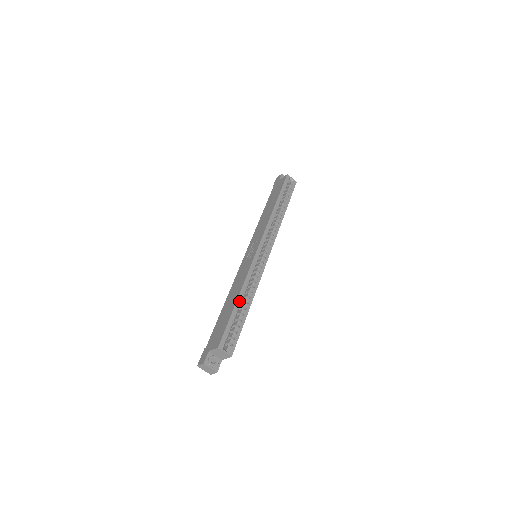
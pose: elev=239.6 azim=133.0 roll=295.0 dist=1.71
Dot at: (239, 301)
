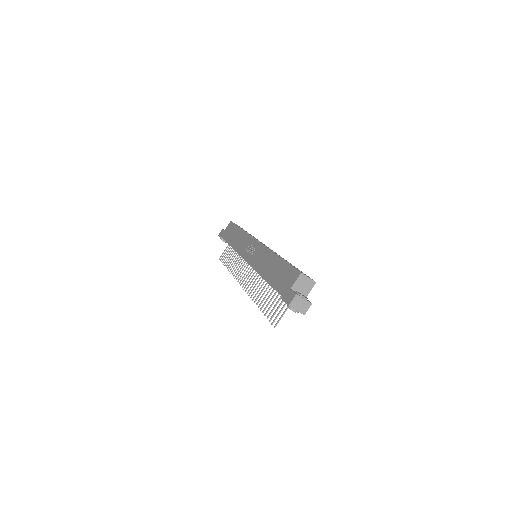
Dot at: occluded
